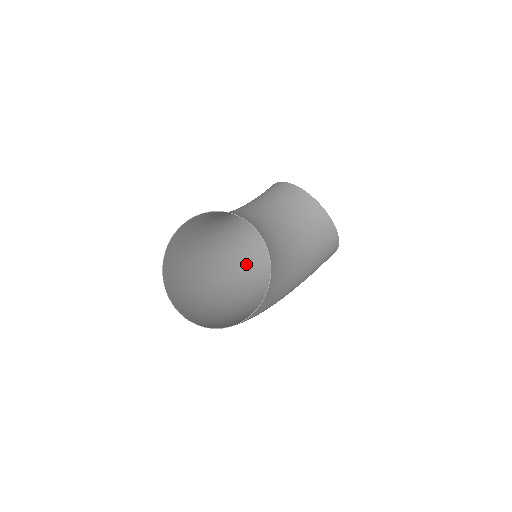
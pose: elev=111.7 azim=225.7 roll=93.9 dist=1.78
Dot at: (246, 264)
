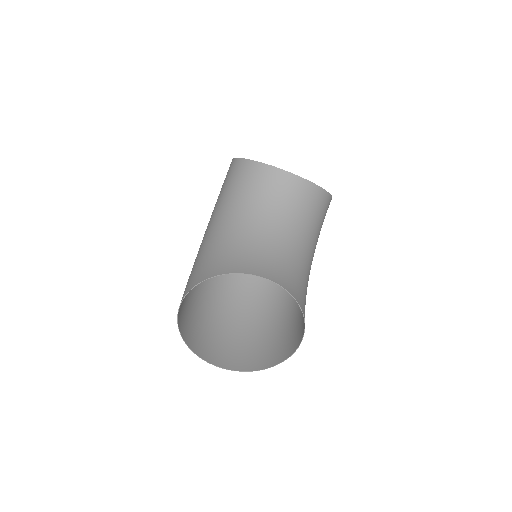
Dot at: occluded
